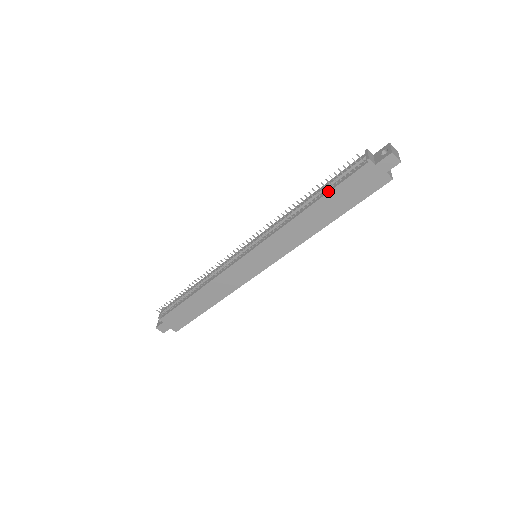
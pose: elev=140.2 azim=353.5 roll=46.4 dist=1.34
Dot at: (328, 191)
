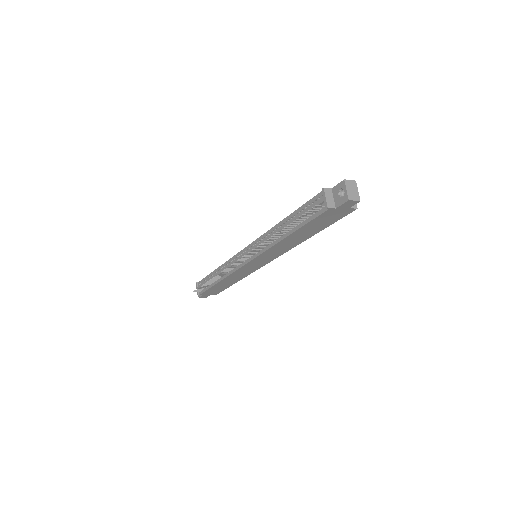
Dot at: (299, 227)
